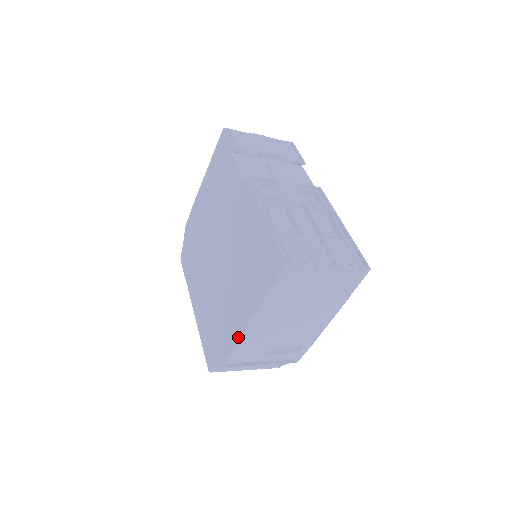
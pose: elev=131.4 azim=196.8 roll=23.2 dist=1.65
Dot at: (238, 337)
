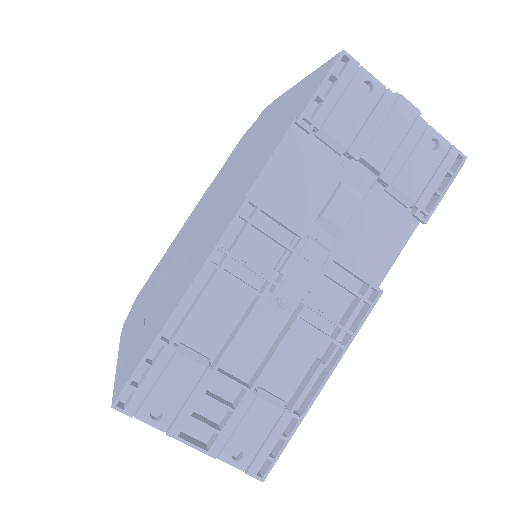
Dot at: (121, 337)
